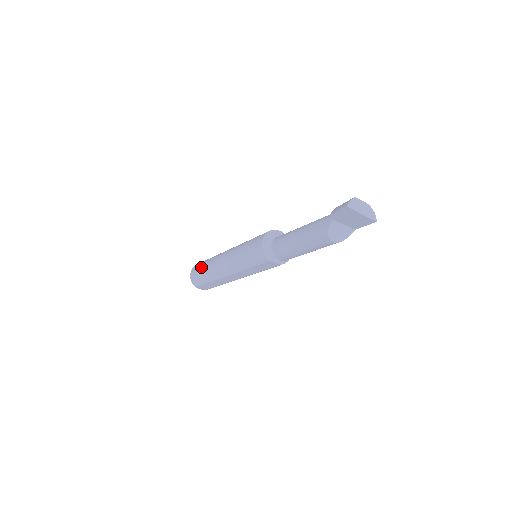
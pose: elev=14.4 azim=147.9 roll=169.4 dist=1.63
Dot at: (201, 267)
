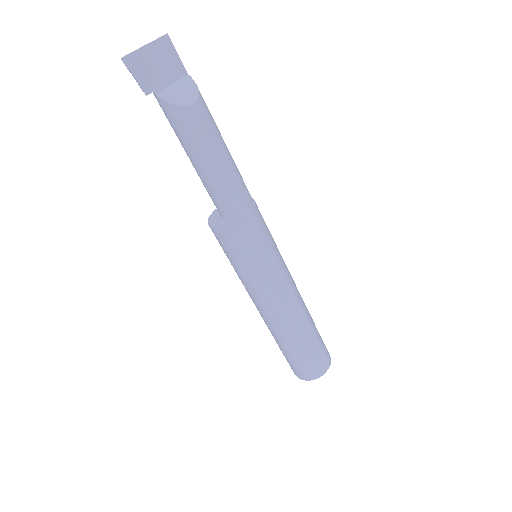
Dot at: (285, 356)
